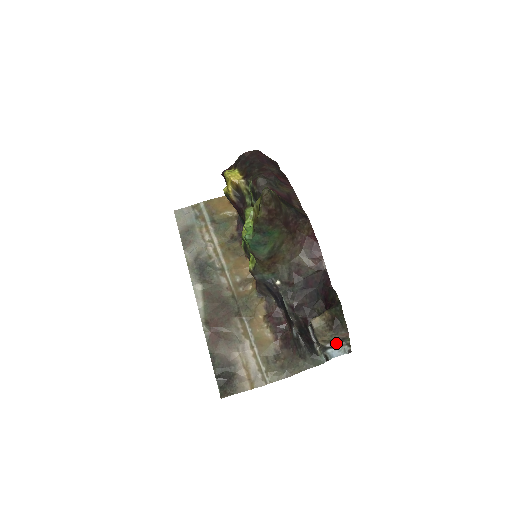
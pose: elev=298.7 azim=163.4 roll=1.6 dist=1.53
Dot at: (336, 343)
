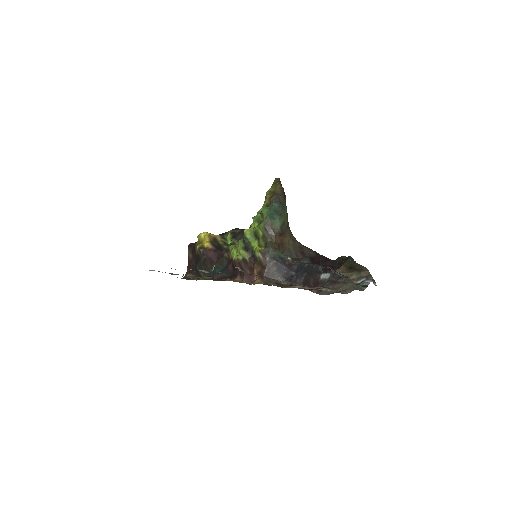
Dot at: (364, 278)
